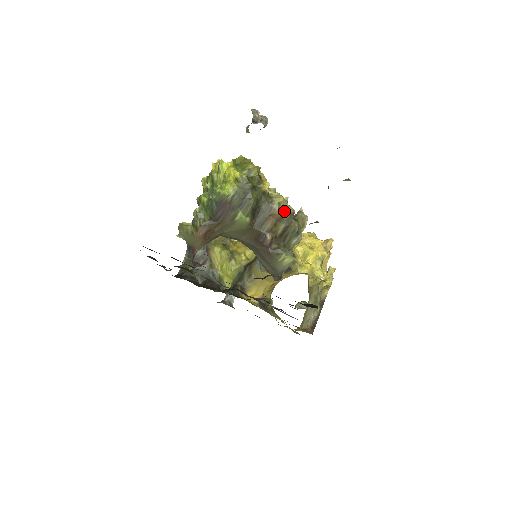
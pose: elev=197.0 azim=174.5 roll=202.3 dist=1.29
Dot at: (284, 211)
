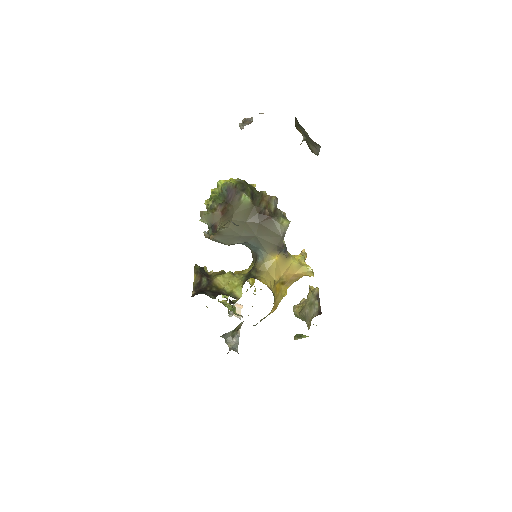
Dot at: (271, 196)
